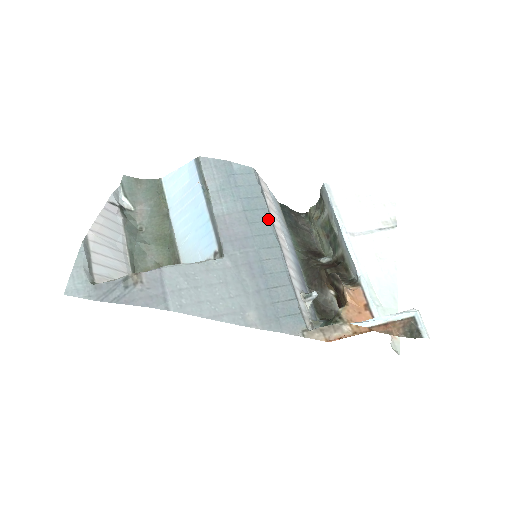
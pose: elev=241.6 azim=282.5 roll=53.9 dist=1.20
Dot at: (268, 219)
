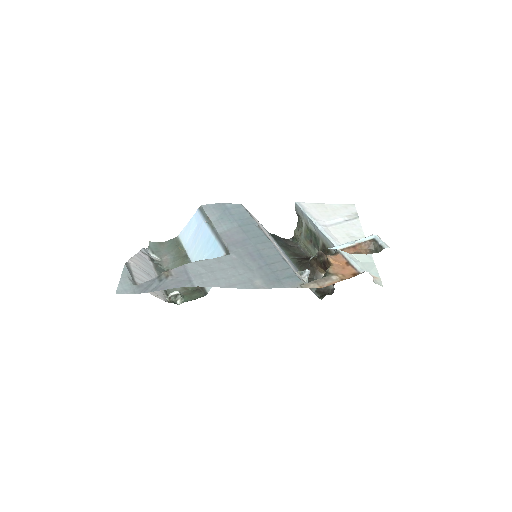
Dot at: (259, 228)
